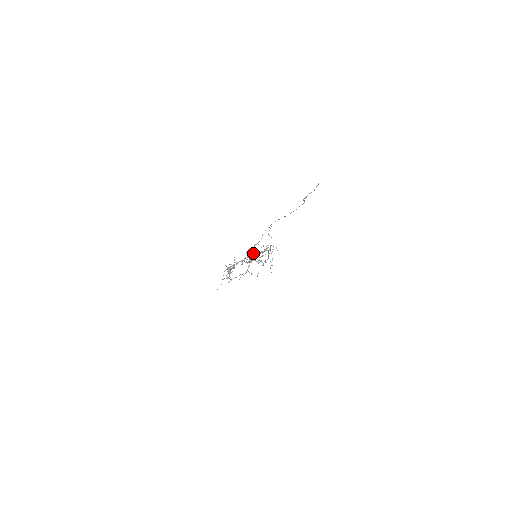
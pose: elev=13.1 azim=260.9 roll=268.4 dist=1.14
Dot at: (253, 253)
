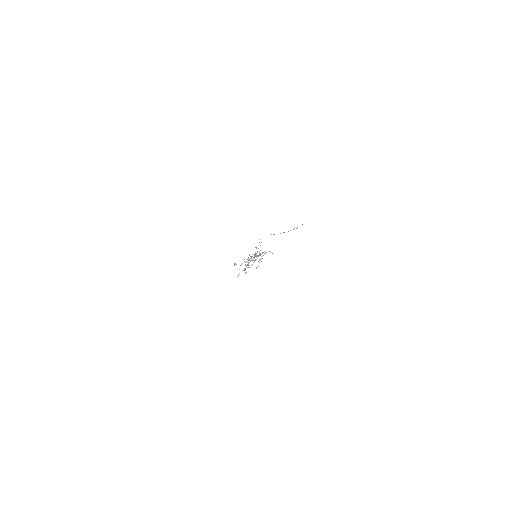
Dot at: (255, 254)
